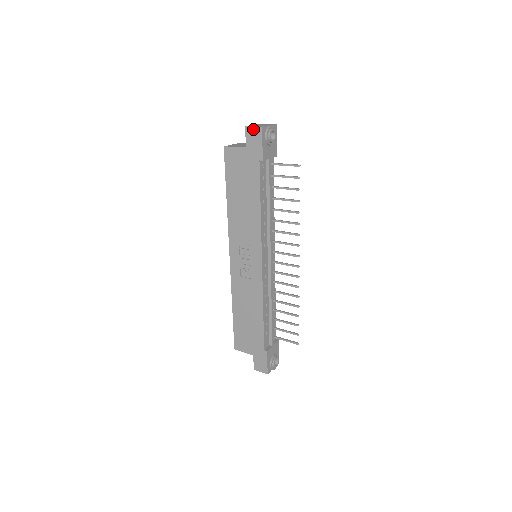
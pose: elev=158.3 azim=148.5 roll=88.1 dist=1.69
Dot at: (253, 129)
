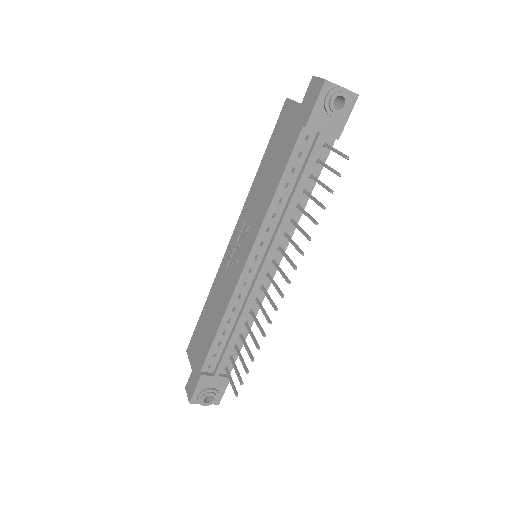
Dot at: (317, 81)
